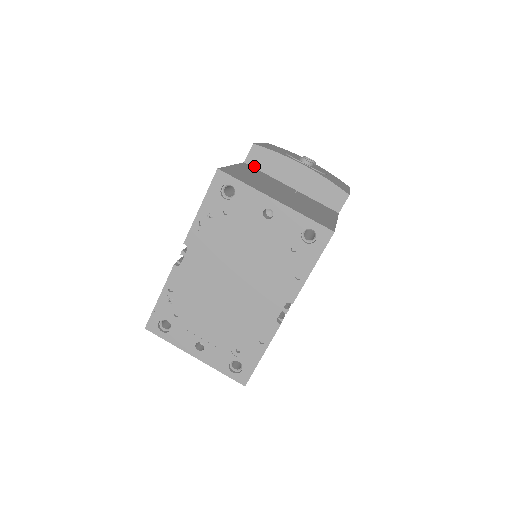
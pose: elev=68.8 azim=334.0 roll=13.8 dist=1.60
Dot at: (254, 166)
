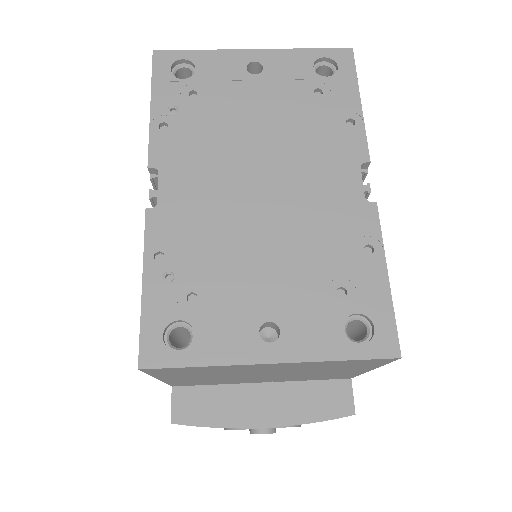
Dot at: occluded
